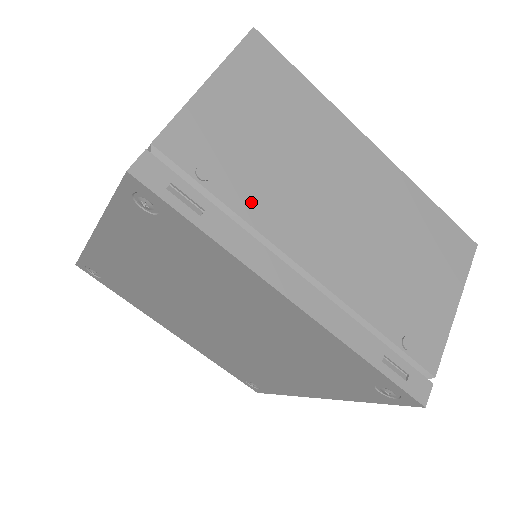
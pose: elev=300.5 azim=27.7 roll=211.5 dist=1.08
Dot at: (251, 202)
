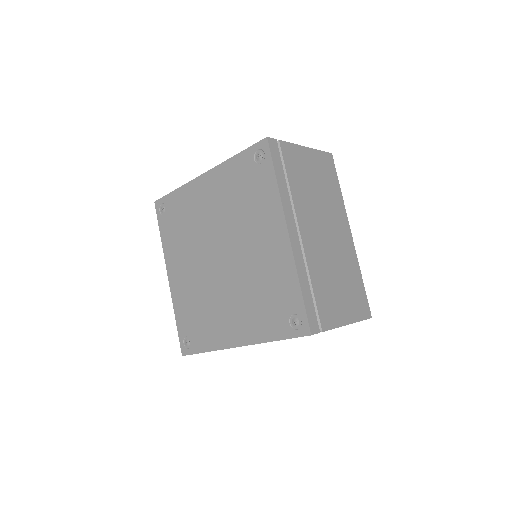
Dot at: occluded
